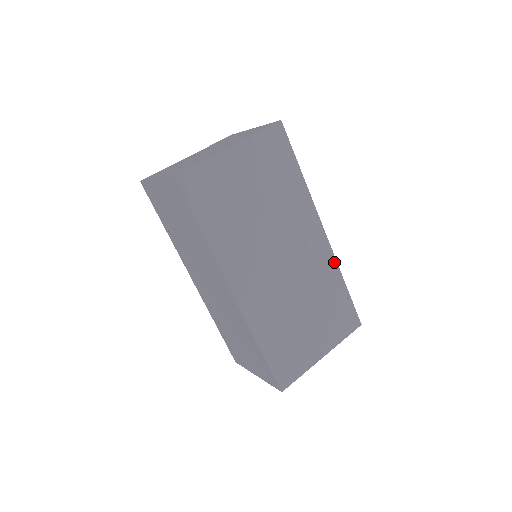
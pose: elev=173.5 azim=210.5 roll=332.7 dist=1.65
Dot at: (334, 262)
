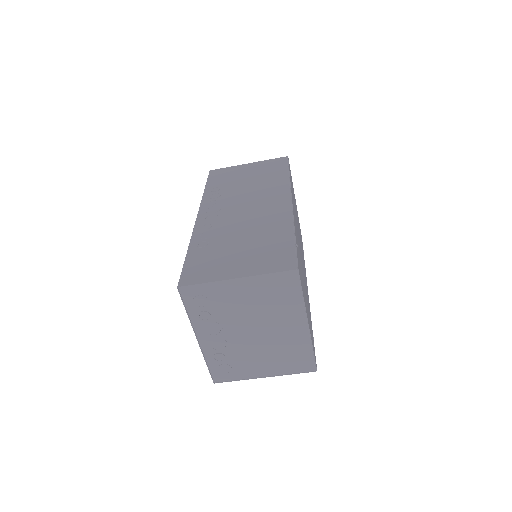
Dot at: occluded
